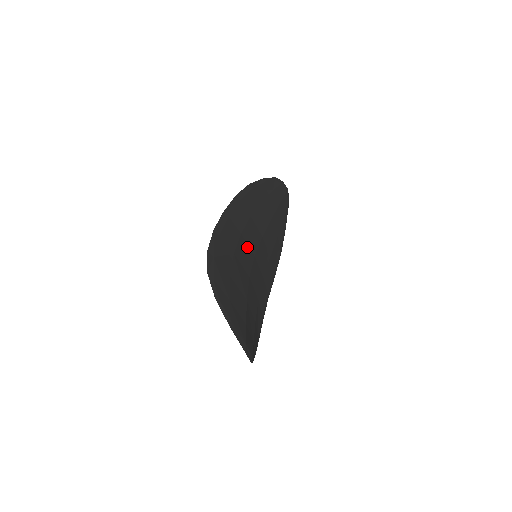
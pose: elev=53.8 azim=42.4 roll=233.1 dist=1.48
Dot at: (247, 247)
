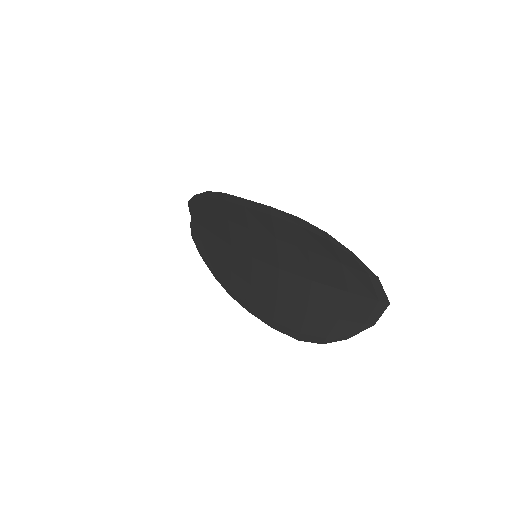
Dot at: (255, 243)
